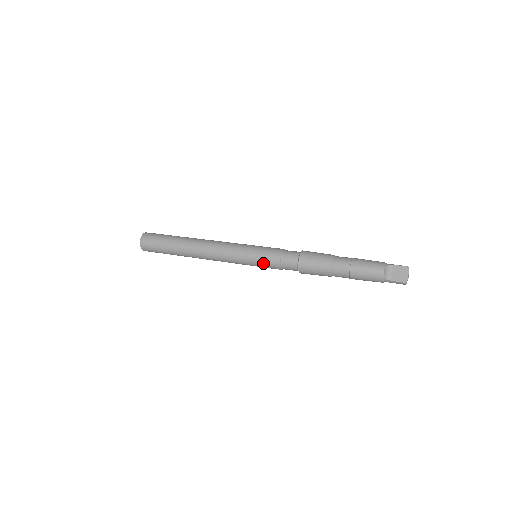
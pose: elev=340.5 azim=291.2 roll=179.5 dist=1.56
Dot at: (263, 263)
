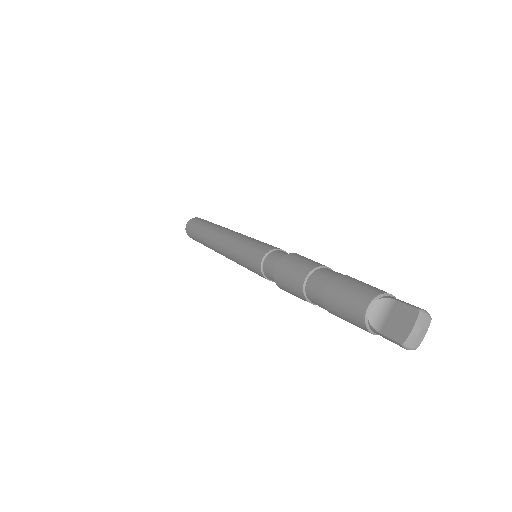
Dot at: (250, 265)
